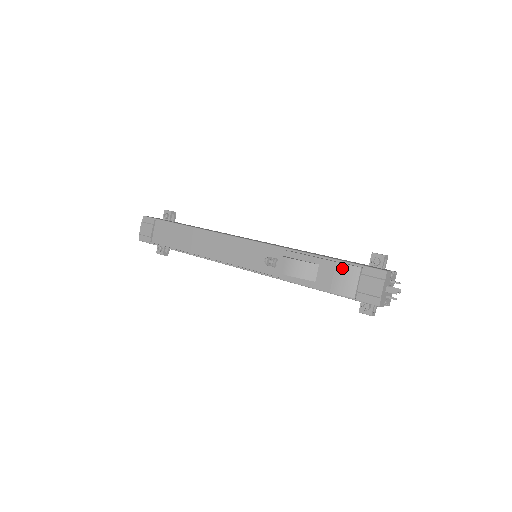
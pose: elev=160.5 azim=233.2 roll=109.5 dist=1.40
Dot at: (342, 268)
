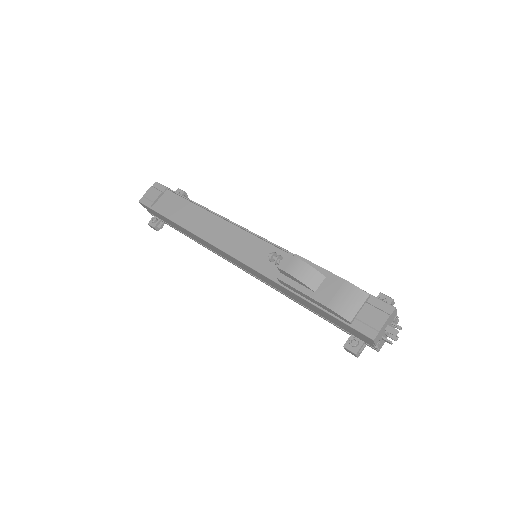
Dot at: (350, 288)
